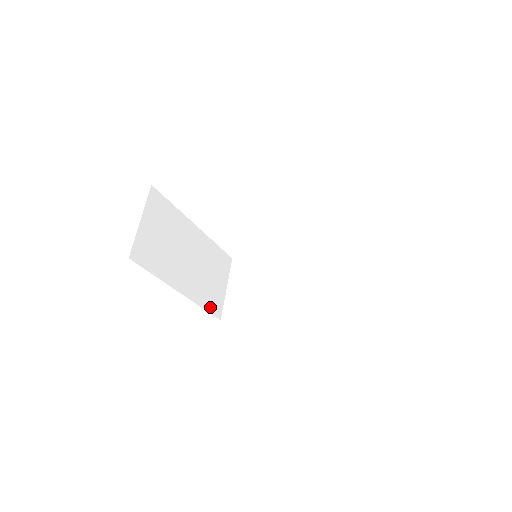
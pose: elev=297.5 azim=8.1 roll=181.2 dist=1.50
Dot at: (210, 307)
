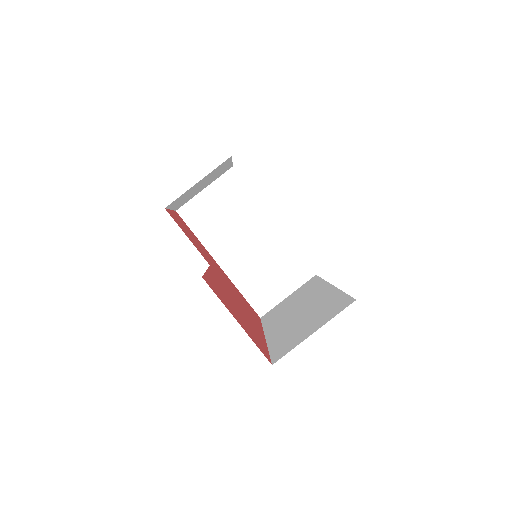
Dot at: (252, 298)
